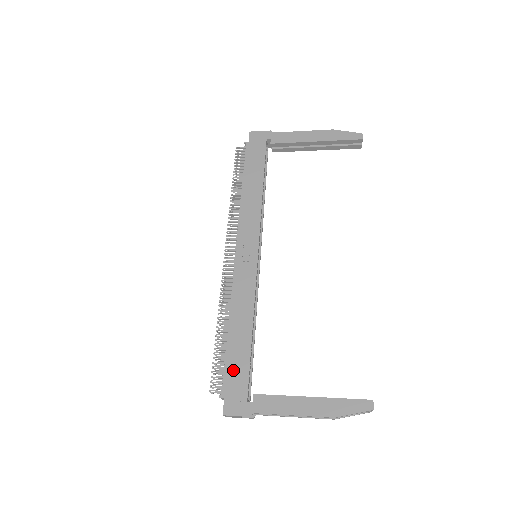
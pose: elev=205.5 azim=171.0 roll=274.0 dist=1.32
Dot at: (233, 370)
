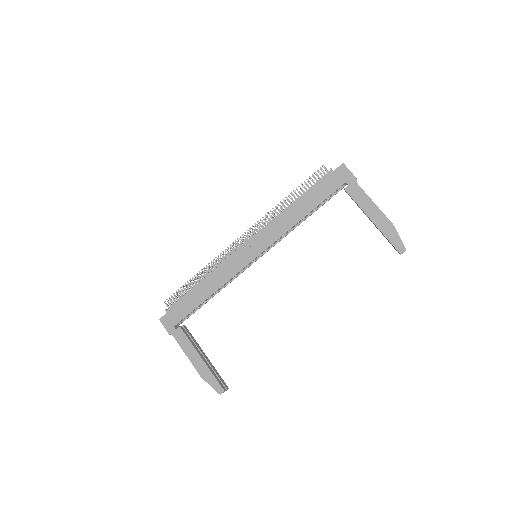
Dot at: (182, 305)
